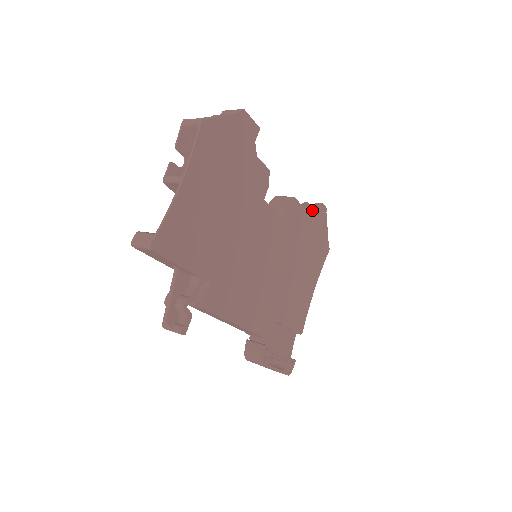
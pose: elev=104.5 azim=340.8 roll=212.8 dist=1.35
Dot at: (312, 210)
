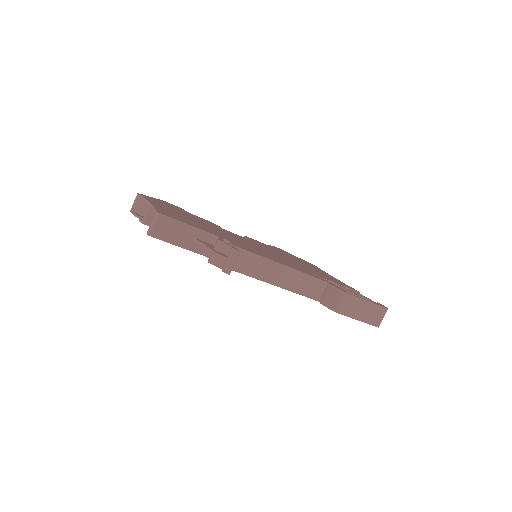
Dot at: occluded
